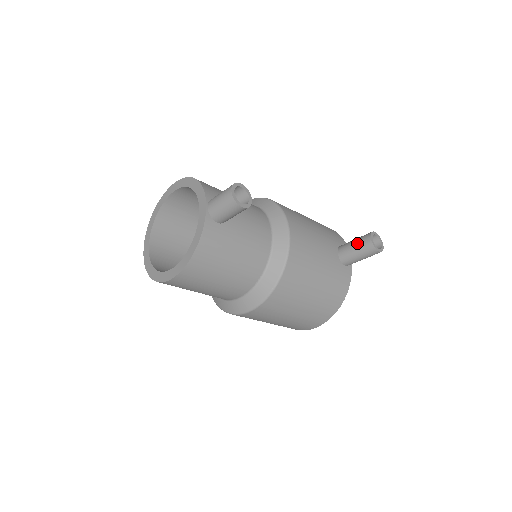
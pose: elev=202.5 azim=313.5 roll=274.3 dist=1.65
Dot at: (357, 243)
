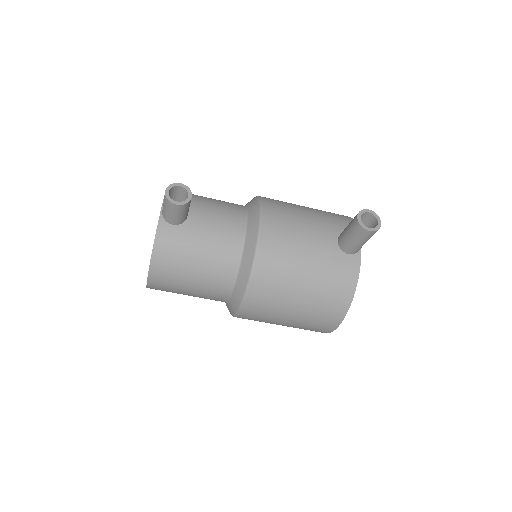
Dot at: (349, 226)
